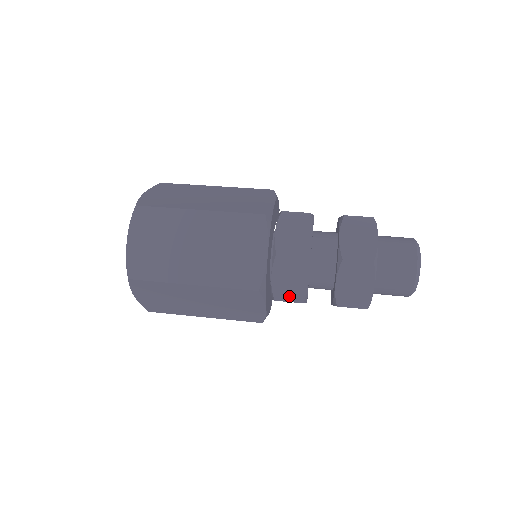
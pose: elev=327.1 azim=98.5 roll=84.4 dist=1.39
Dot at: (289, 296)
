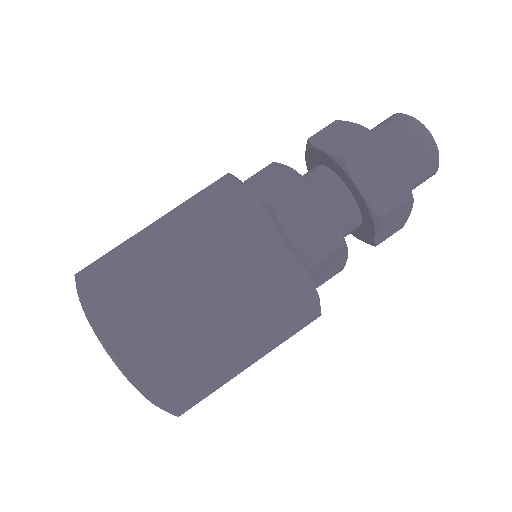
Dot at: (329, 276)
